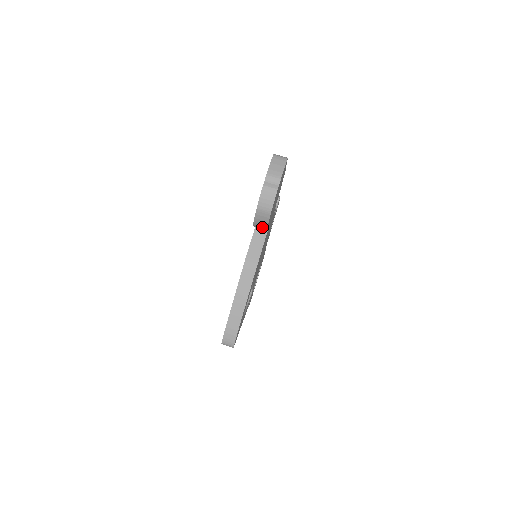
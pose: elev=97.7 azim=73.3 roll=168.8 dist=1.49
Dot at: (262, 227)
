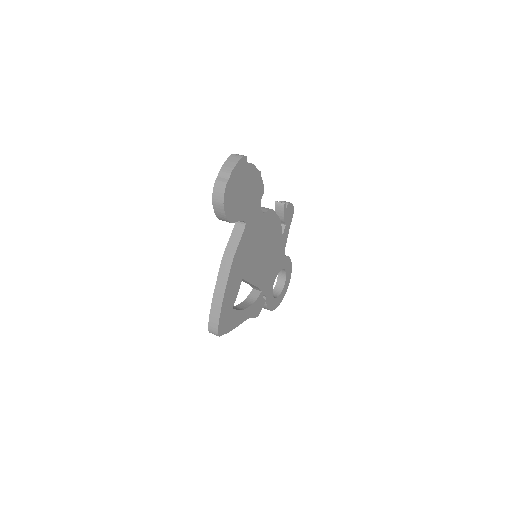
Dot at: (224, 219)
